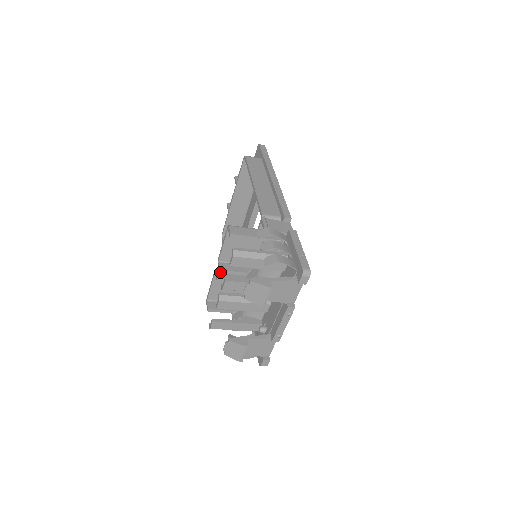
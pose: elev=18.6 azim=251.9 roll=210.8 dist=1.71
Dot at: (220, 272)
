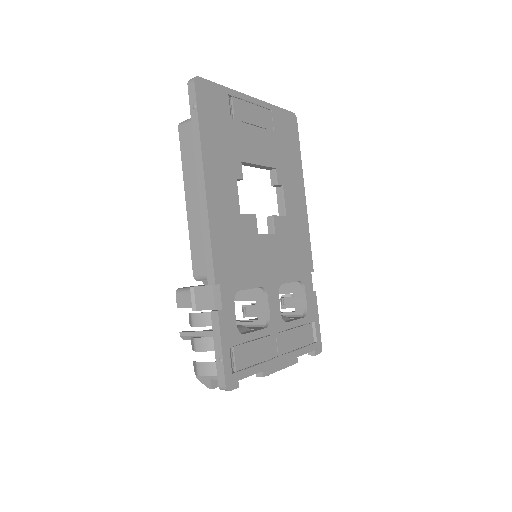
Dot at: occluded
